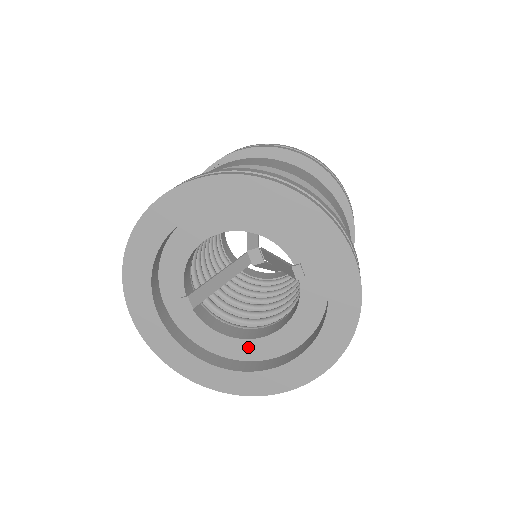
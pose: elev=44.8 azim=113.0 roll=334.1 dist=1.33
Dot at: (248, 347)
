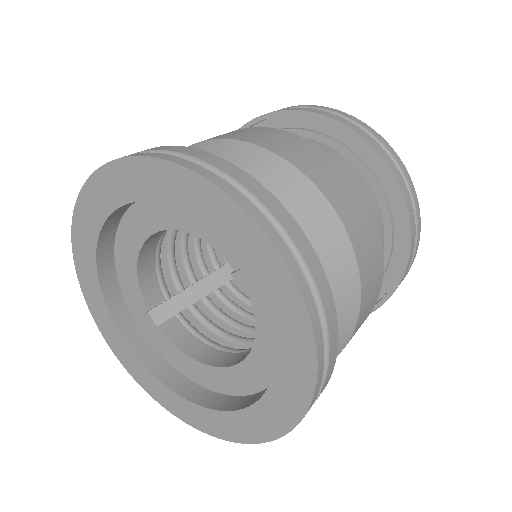
Dot at: (221, 377)
